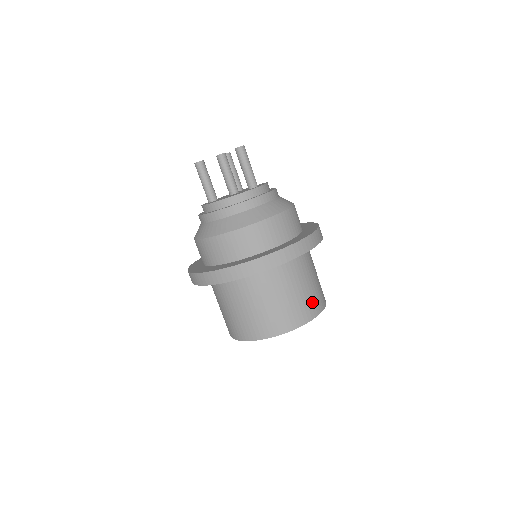
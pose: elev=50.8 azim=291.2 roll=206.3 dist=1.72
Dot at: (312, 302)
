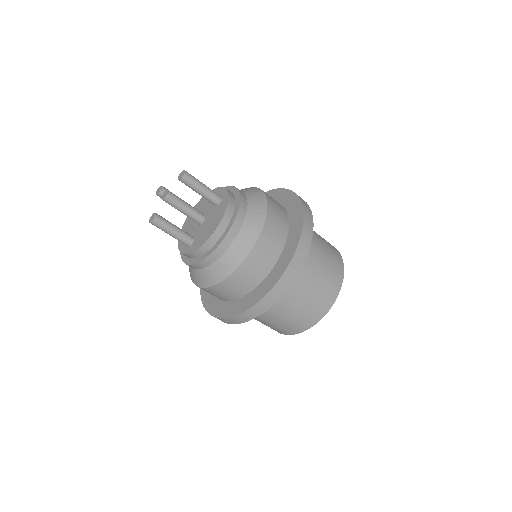
Dot at: (333, 254)
